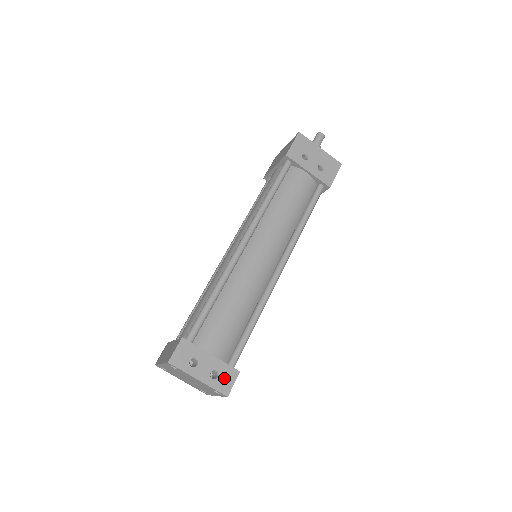
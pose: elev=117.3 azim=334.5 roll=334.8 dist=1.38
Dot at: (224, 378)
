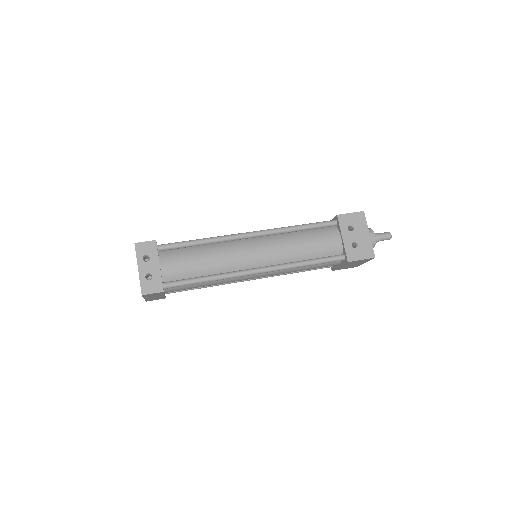
Dot at: (152, 284)
